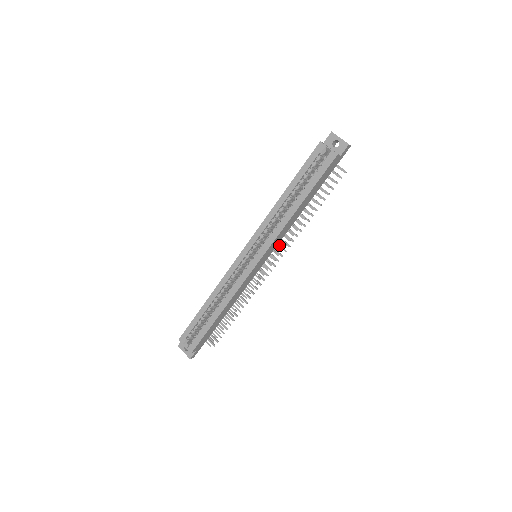
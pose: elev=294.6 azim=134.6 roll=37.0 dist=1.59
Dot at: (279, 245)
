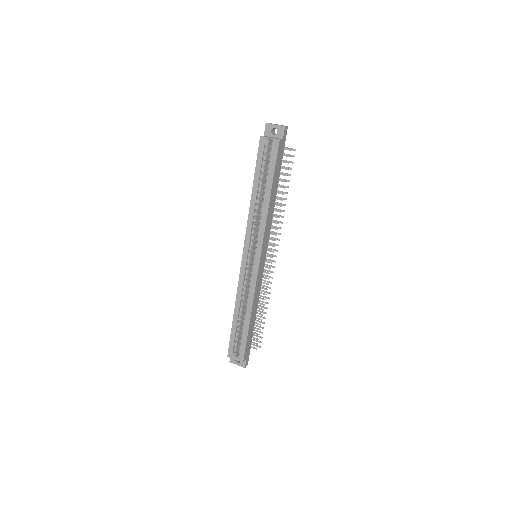
Dot at: (271, 237)
